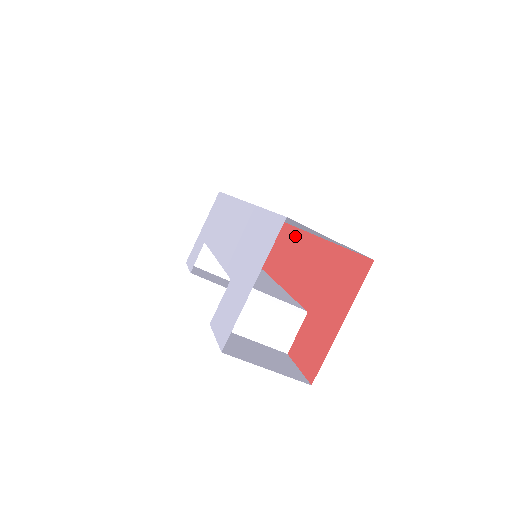
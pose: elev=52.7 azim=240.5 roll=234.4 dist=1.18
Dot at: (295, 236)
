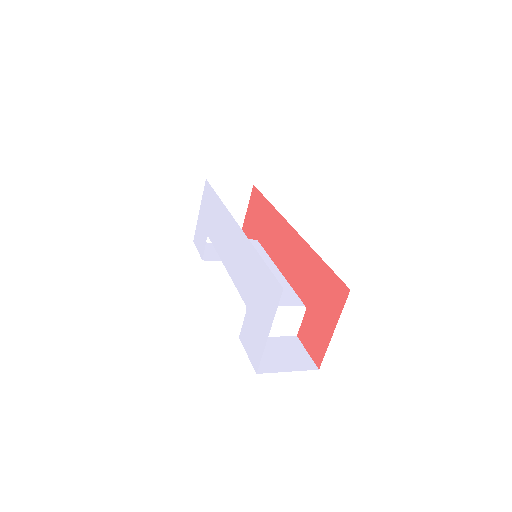
Dot at: (283, 225)
